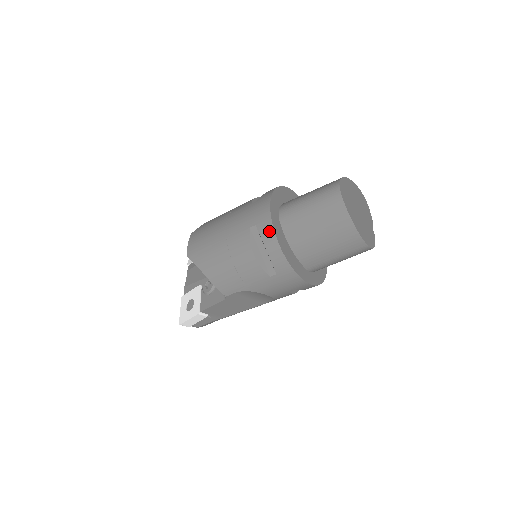
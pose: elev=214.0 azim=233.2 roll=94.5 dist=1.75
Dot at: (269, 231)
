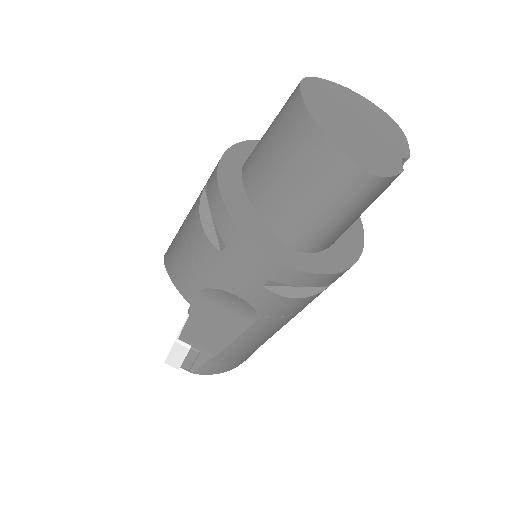
Dot at: (213, 178)
